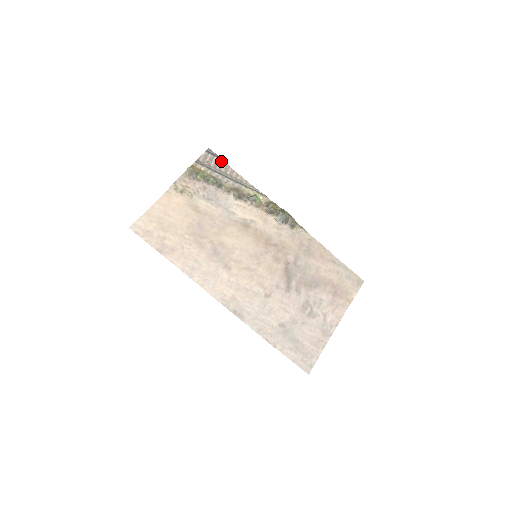
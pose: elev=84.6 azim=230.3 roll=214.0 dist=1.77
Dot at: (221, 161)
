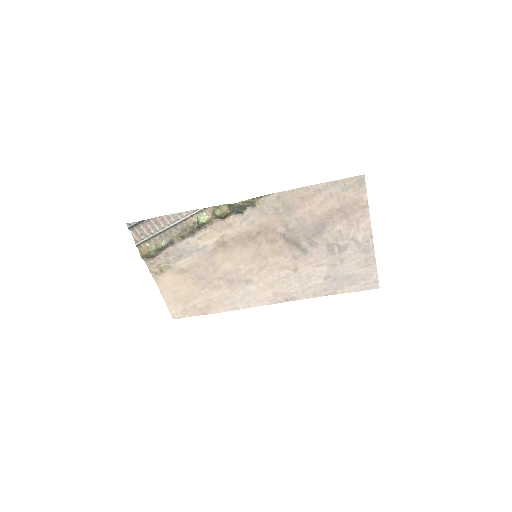
Dot at: (146, 222)
